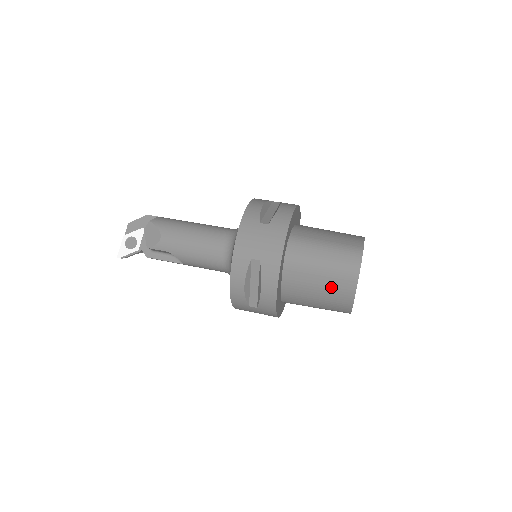
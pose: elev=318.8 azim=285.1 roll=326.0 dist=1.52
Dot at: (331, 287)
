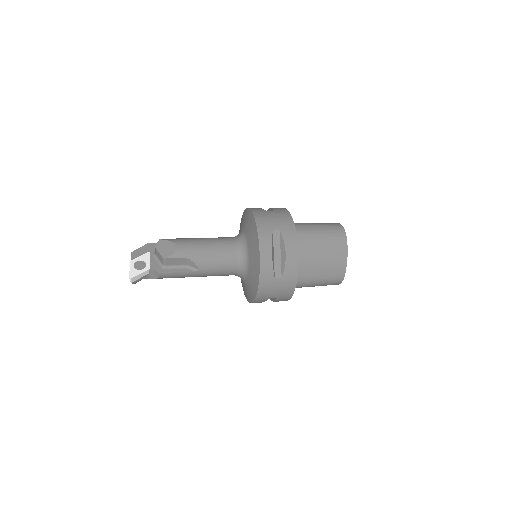
Dot at: (330, 250)
